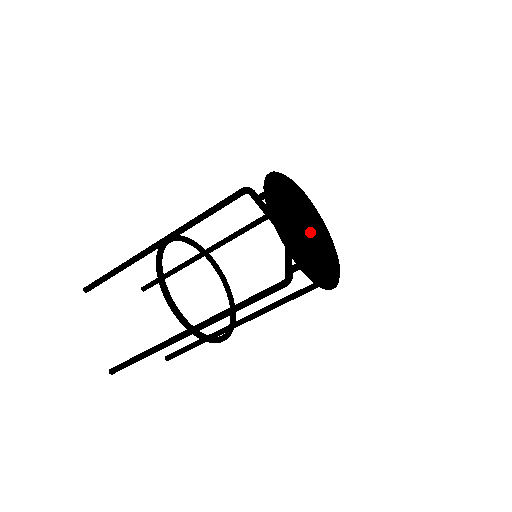
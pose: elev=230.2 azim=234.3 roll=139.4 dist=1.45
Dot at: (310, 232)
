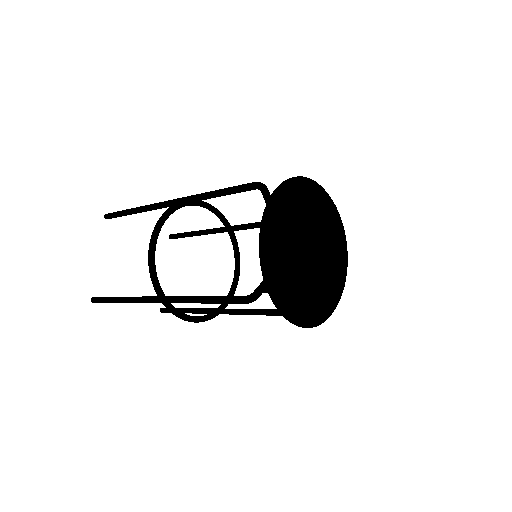
Dot at: (301, 258)
